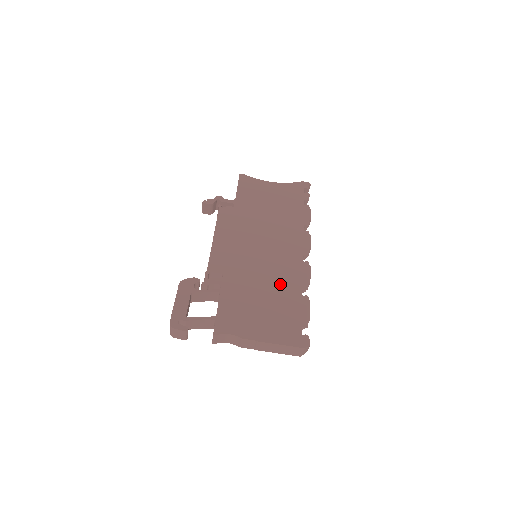
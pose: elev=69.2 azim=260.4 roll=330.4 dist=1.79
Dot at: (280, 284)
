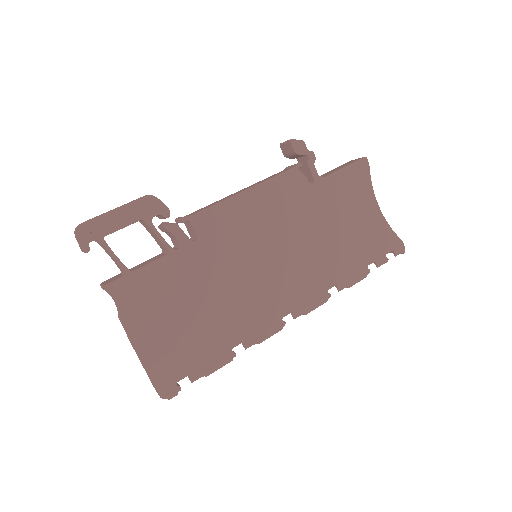
Dot at: (231, 314)
